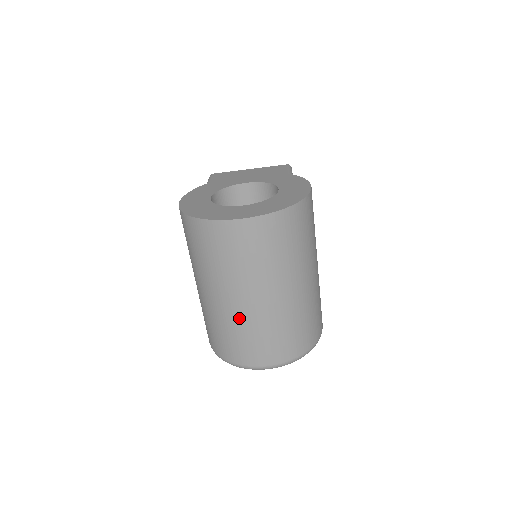
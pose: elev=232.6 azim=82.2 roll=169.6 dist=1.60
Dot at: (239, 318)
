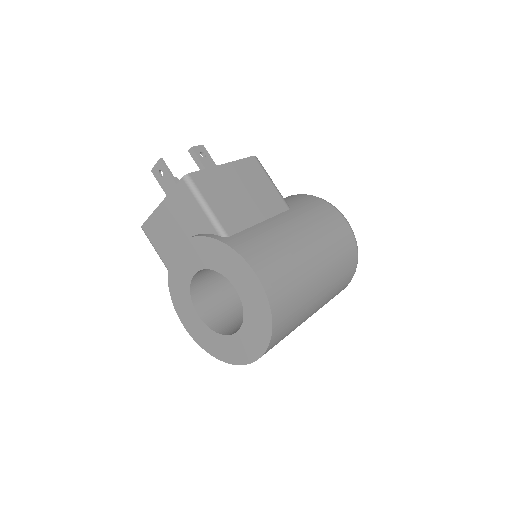
Dot at: occluded
